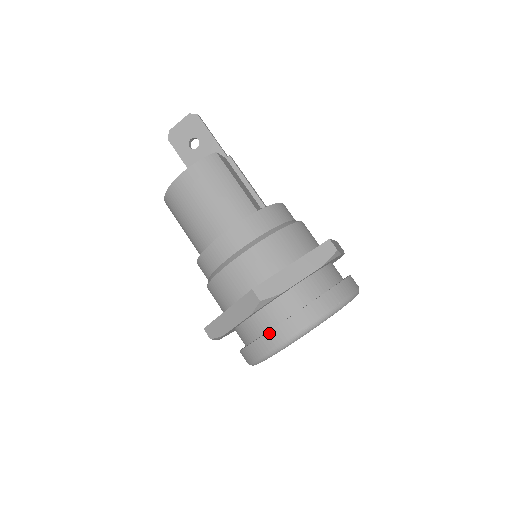
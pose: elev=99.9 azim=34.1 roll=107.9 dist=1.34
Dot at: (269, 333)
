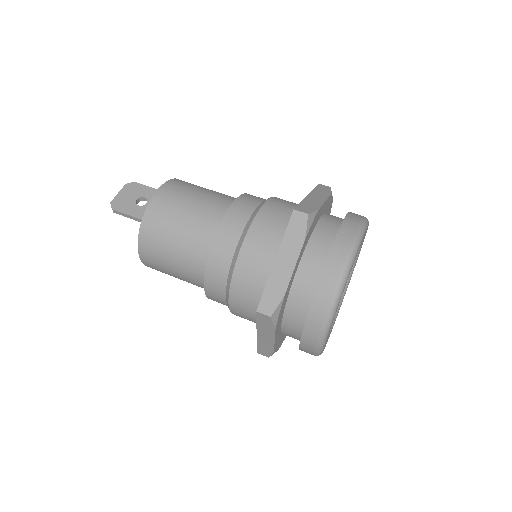
Dot at: (331, 254)
